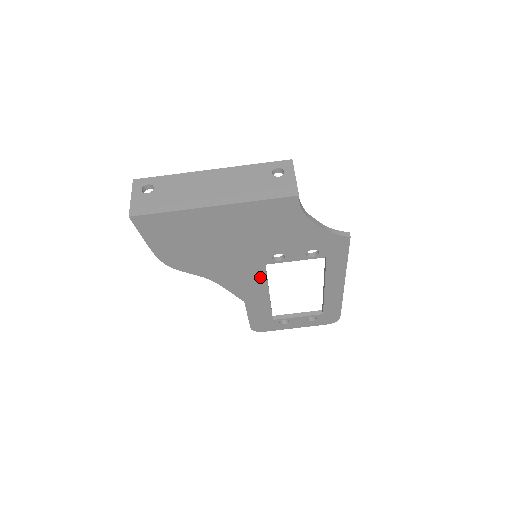
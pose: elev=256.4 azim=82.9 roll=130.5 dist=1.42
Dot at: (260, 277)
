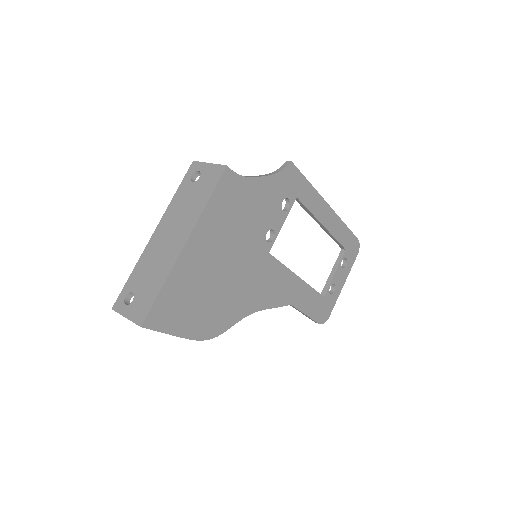
Dot at: (277, 269)
